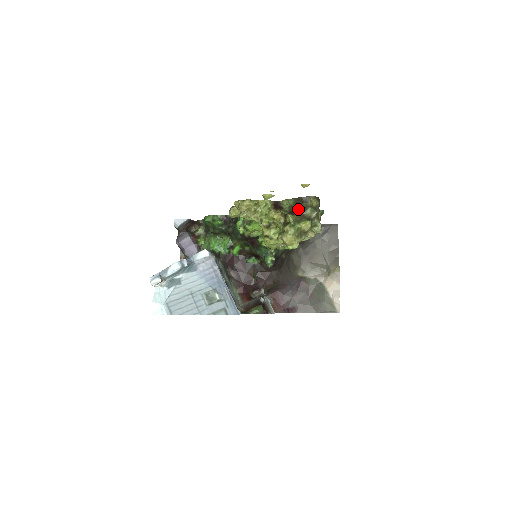
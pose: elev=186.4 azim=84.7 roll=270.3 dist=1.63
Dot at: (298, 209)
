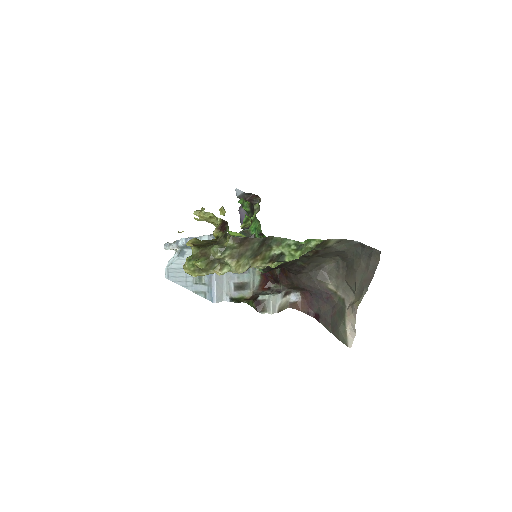
Dot at: (216, 242)
